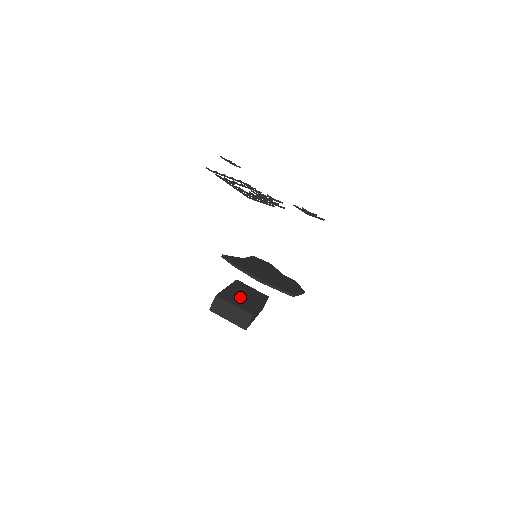
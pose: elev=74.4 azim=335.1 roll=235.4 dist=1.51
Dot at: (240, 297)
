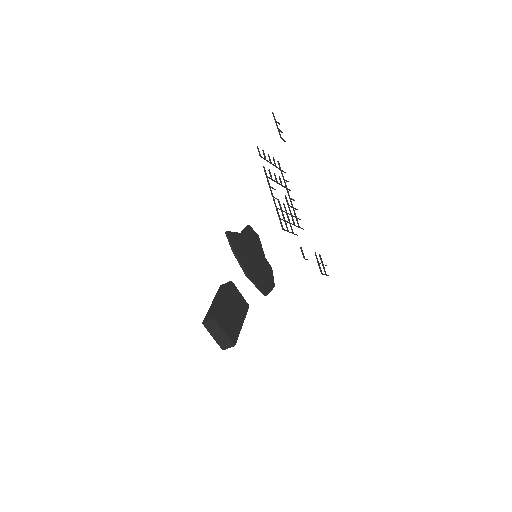
Dot at: (230, 315)
